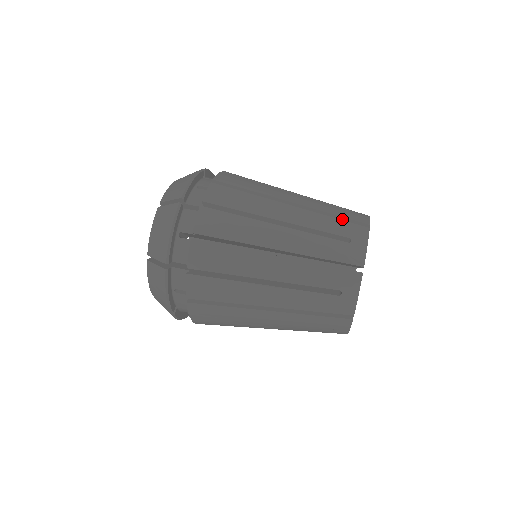
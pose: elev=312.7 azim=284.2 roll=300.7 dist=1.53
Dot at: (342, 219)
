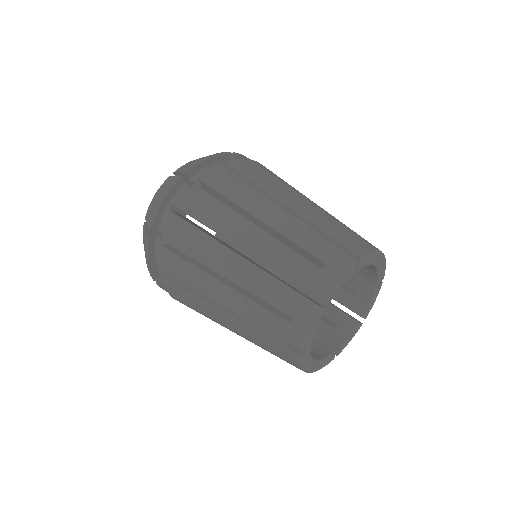
Dot at: occluded
